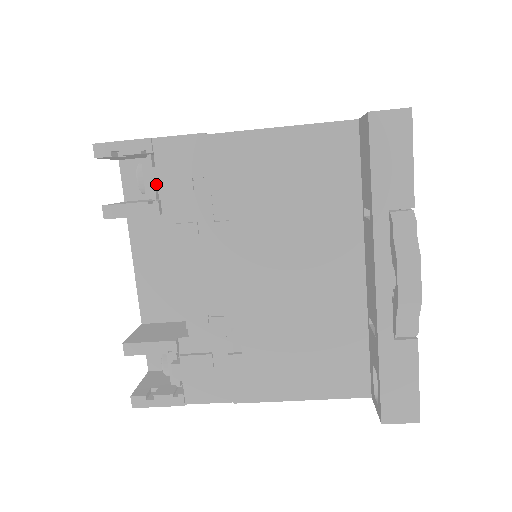
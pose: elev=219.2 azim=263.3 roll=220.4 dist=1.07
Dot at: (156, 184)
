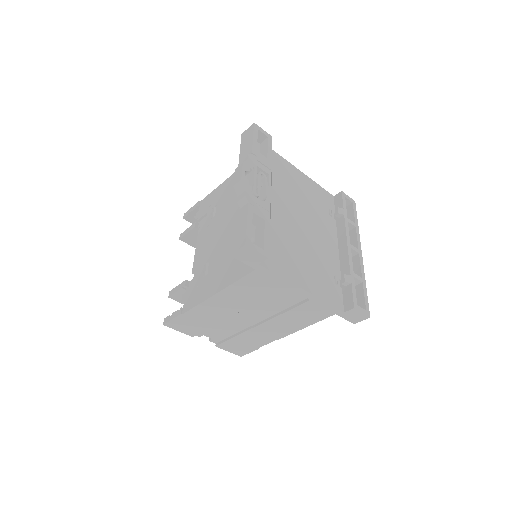
Dot at: (198, 217)
